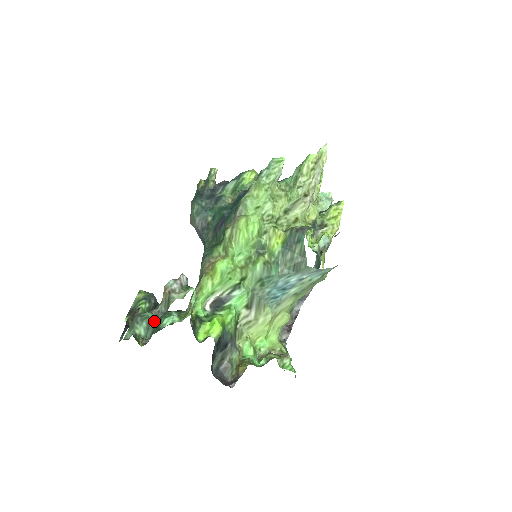
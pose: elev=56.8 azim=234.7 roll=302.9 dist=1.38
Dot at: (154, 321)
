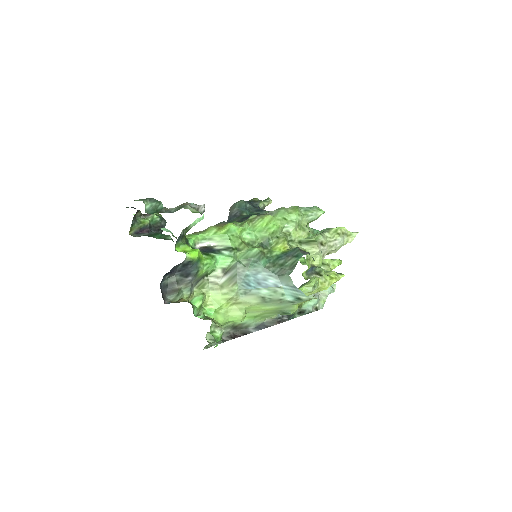
Dot at: (160, 211)
